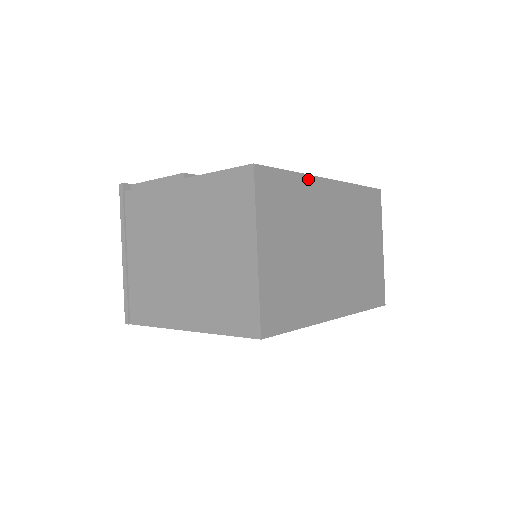
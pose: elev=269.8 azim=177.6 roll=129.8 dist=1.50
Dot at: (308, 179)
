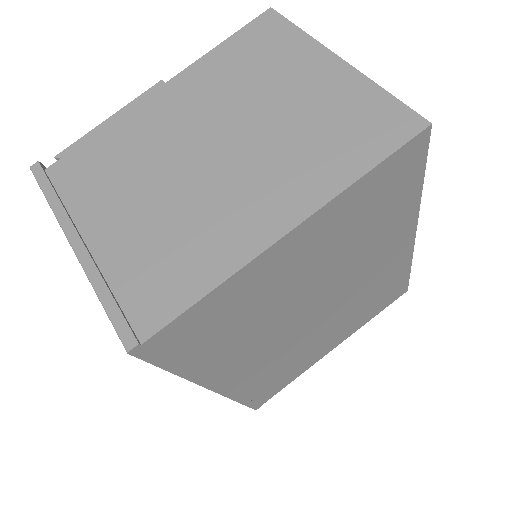
Dot at: occluded
